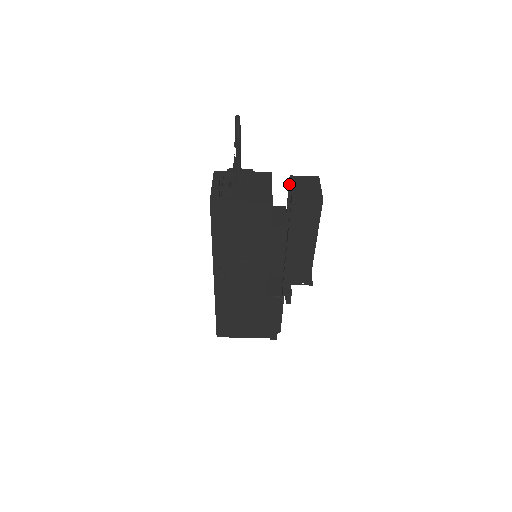
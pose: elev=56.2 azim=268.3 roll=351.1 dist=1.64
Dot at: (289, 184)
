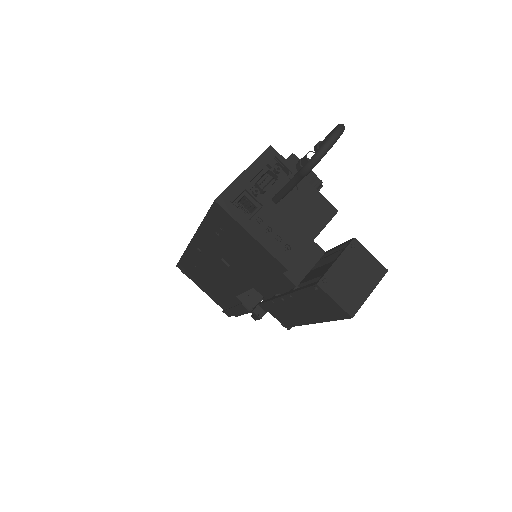
Dot at: (346, 243)
